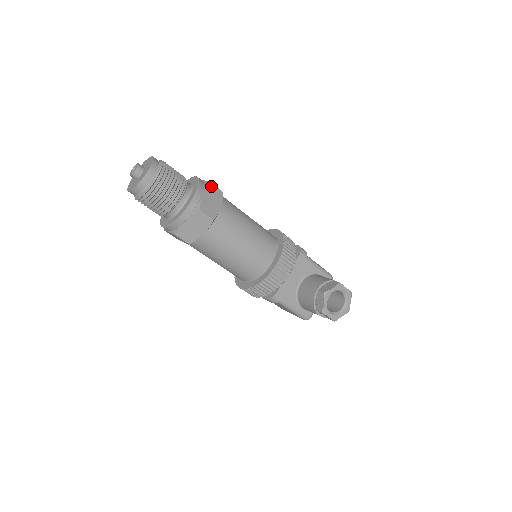
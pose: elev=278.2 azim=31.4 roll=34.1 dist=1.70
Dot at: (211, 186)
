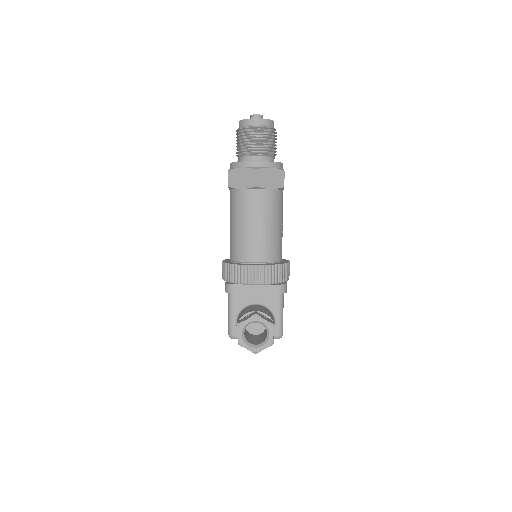
Dot at: (282, 173)
